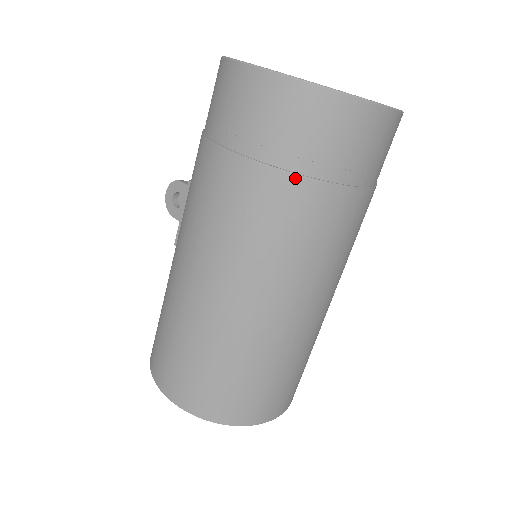
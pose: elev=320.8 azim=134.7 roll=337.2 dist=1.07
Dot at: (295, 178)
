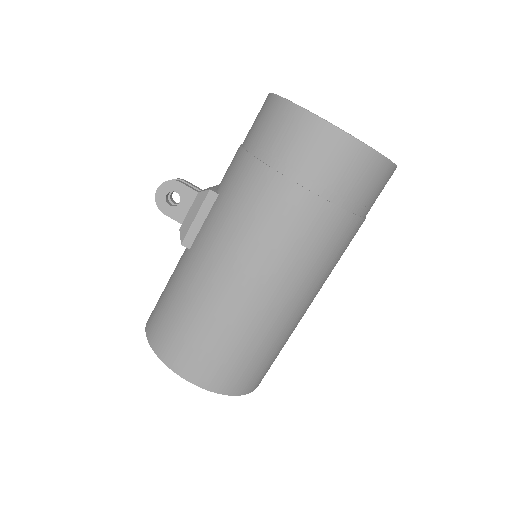
Dot at: (348, 215)
